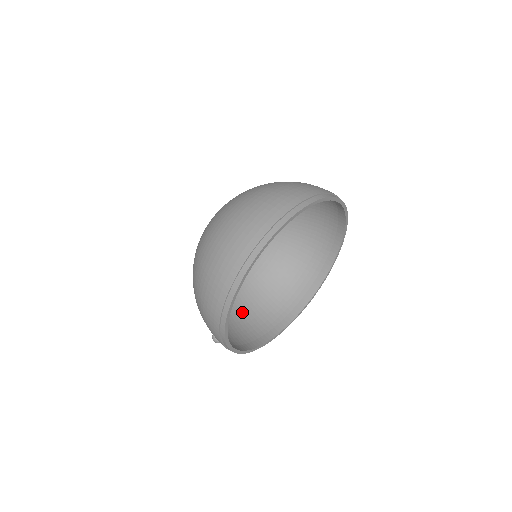
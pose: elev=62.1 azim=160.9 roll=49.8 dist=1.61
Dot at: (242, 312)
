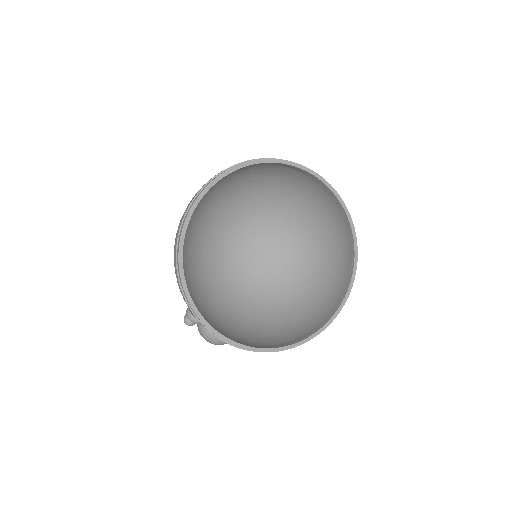
Dot at: (232, 328)
